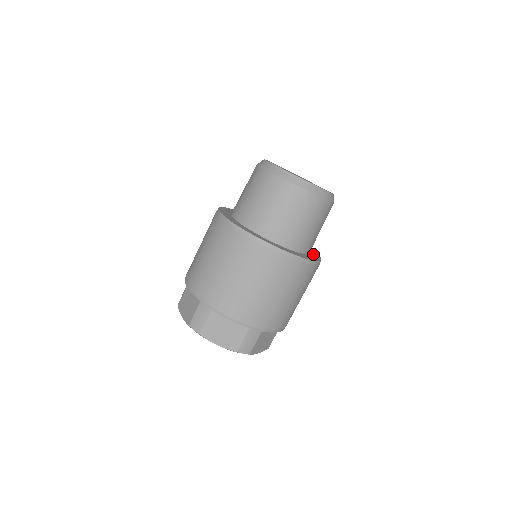
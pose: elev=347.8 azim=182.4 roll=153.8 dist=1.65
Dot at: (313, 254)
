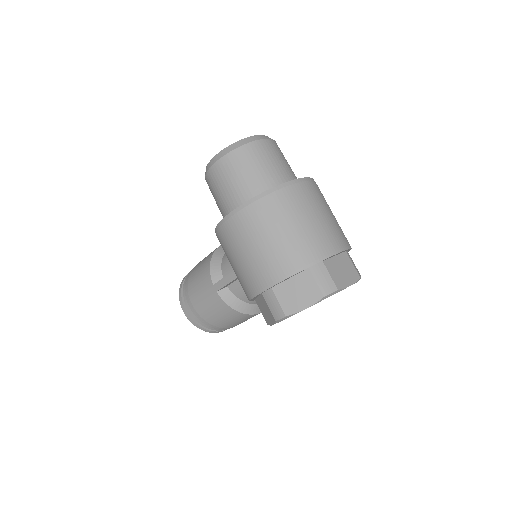
Dot at: occluded
